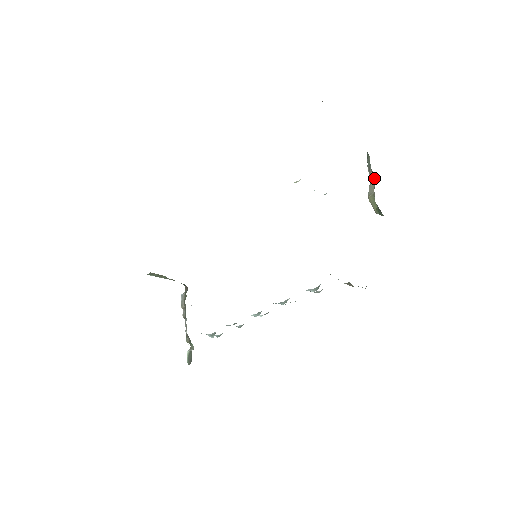
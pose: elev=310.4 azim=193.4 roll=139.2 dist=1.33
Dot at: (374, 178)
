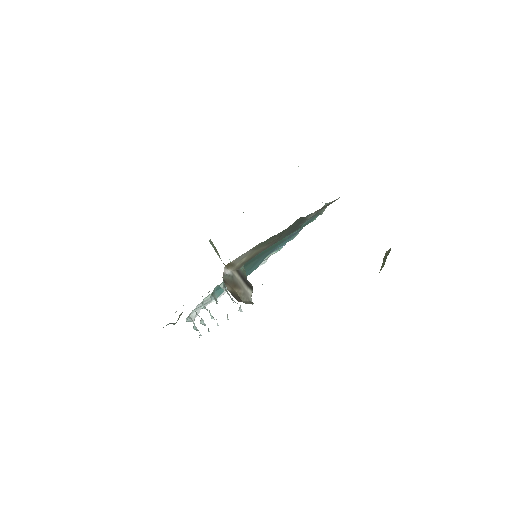
Dot at: occluded
